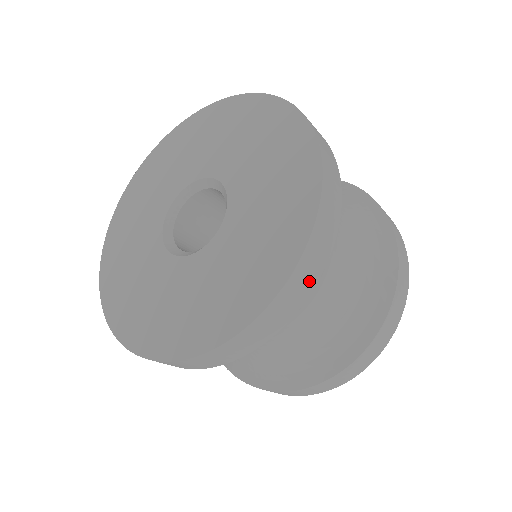
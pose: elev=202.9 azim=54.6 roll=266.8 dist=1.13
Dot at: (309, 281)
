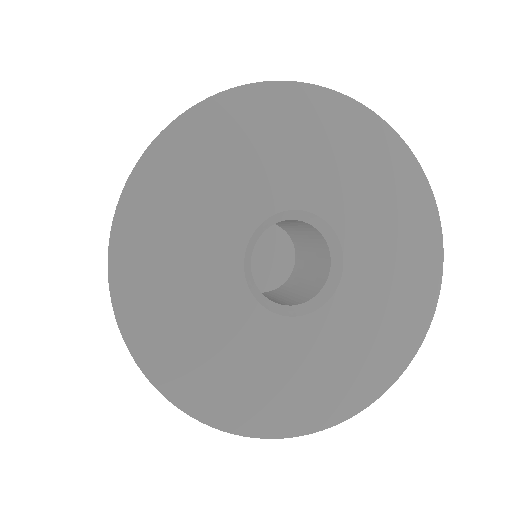
Dot at: occluded
